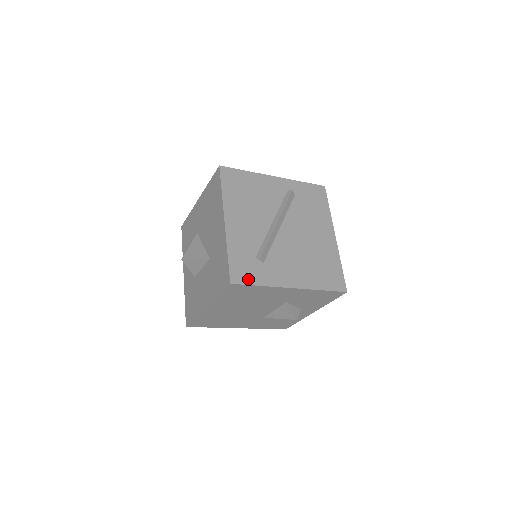
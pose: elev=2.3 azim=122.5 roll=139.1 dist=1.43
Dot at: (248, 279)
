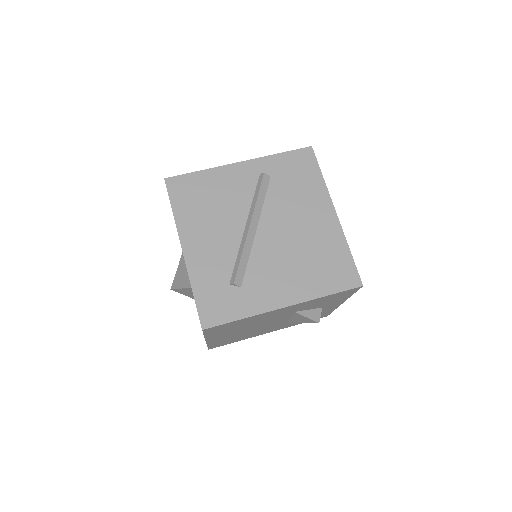
Dot at: (224, 316)
